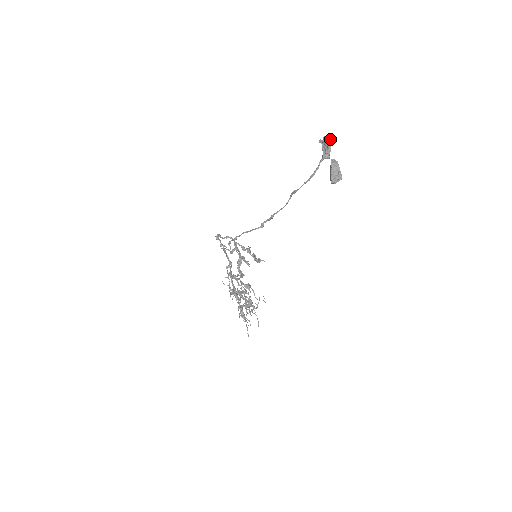
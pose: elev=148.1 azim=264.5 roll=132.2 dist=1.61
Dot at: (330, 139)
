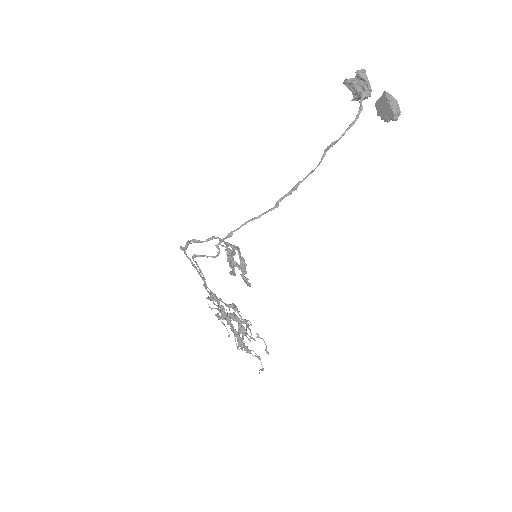
Dot at: (365, 73)
